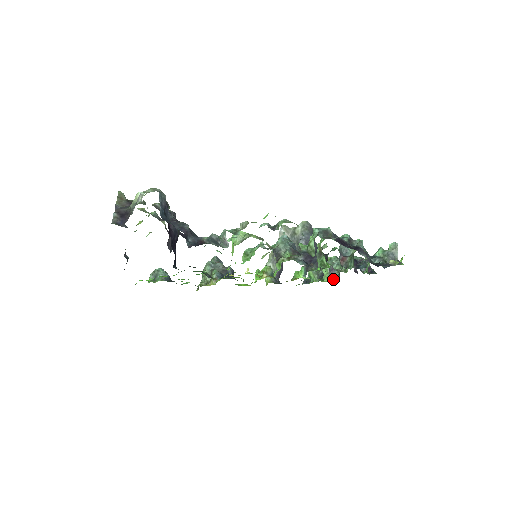
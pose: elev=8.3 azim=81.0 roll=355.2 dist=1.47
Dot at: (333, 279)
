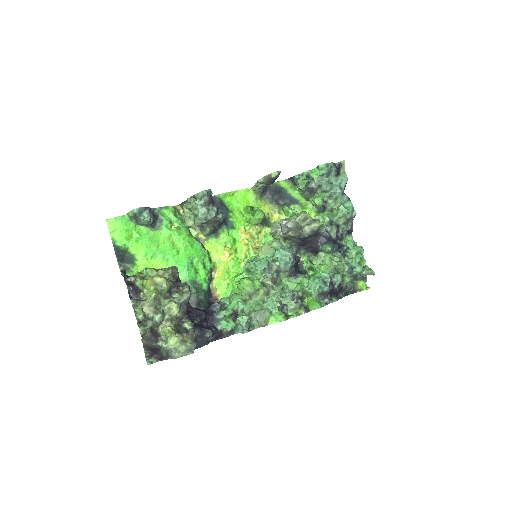
Dot at: (317, 206)
